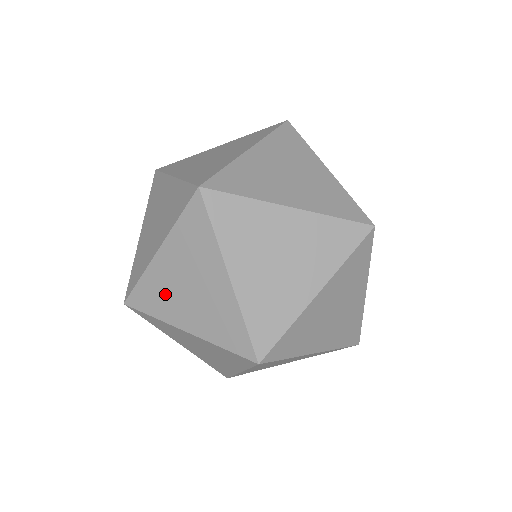
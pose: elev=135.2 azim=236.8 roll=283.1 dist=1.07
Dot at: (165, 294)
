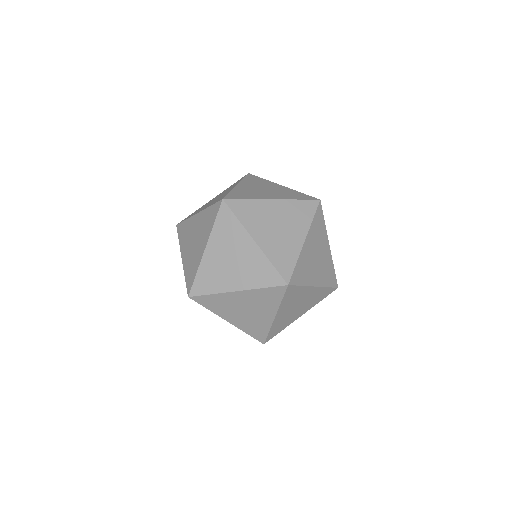
Dot at: (216, 274)
